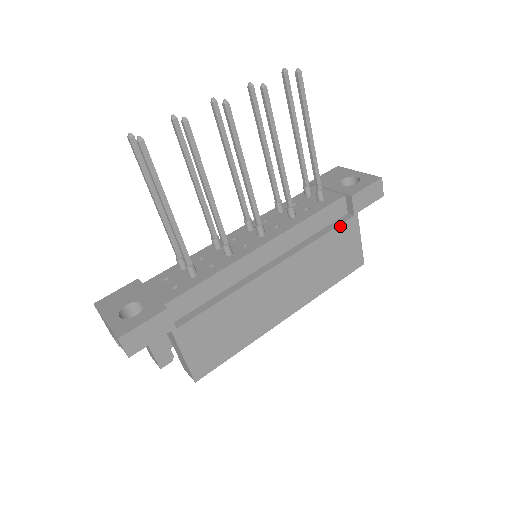
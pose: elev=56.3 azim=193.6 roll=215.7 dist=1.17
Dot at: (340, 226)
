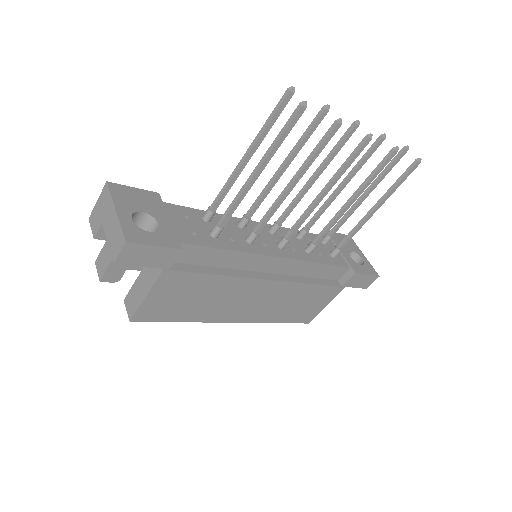
Dot at: (329, 287)
